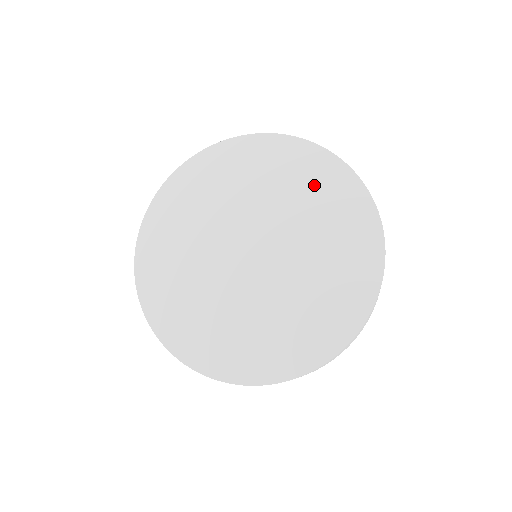
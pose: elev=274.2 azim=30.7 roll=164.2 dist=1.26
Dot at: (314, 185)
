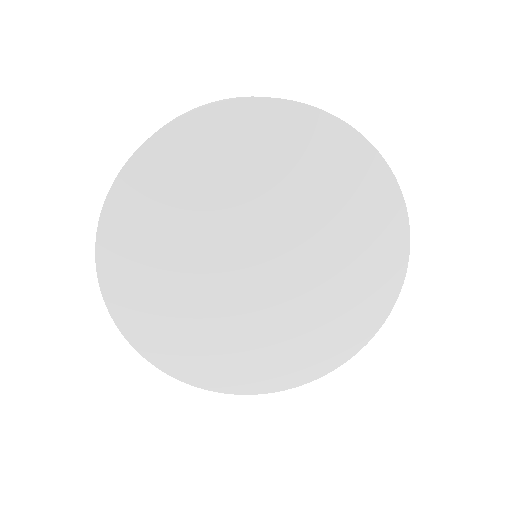
Dot at: (240, 152)
